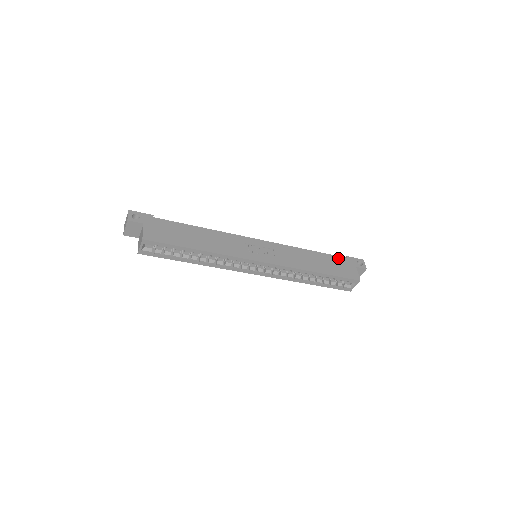
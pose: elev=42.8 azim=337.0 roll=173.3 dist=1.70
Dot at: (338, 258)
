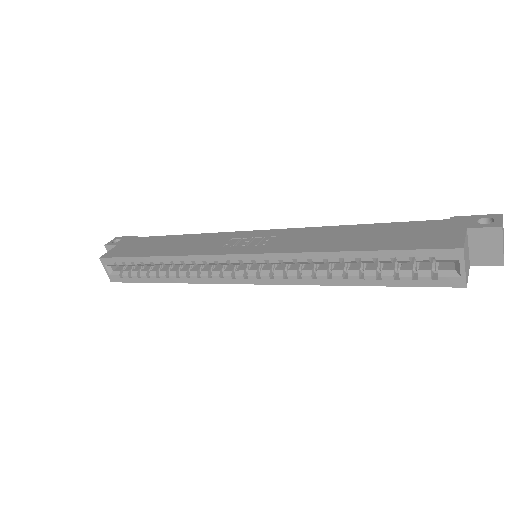
Dot at: (421, 223)
